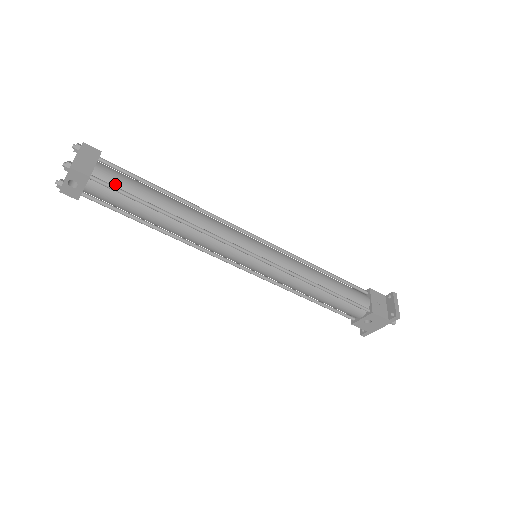
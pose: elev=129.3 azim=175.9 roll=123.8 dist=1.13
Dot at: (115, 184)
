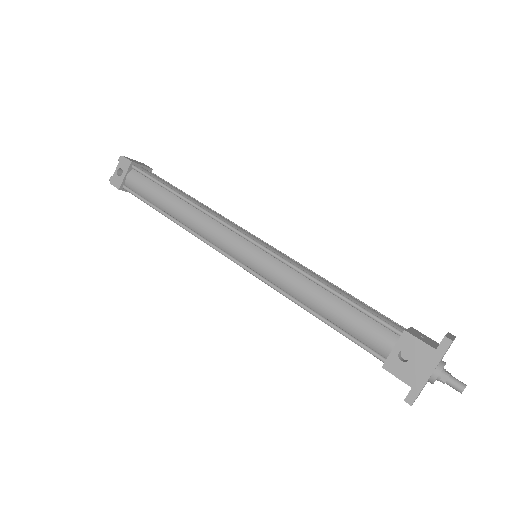
Dot at: occluded
